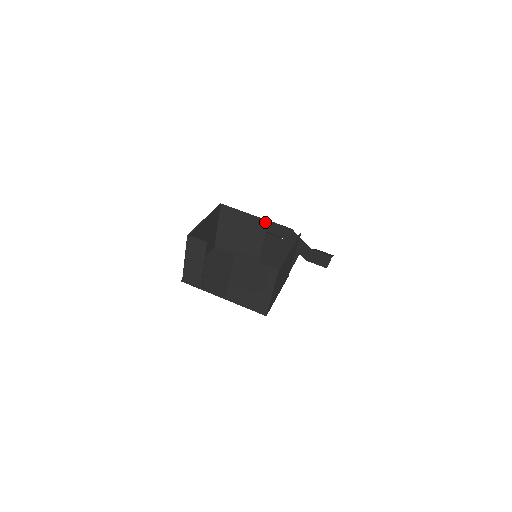
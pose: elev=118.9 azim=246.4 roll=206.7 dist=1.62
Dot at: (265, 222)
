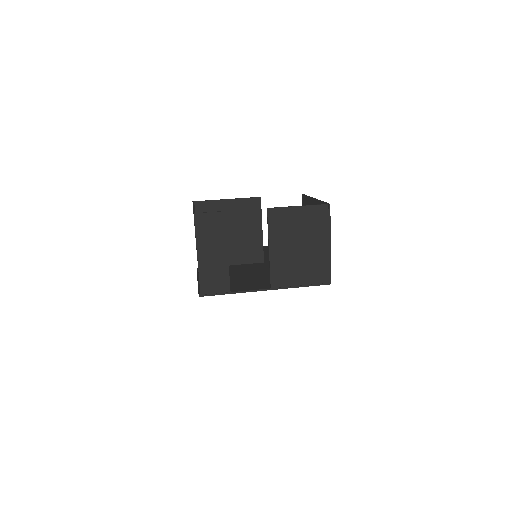
Dot at: (257, 200)
